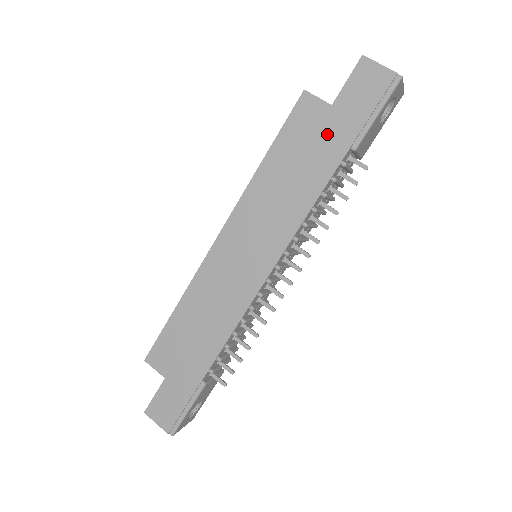
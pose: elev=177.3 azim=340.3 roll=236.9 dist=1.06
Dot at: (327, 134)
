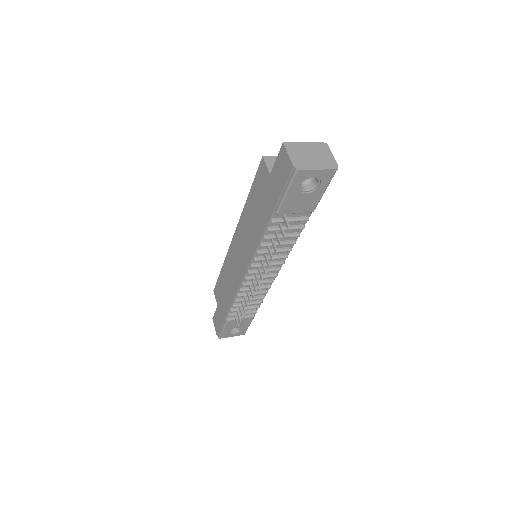
Dot at: (267, 195)
